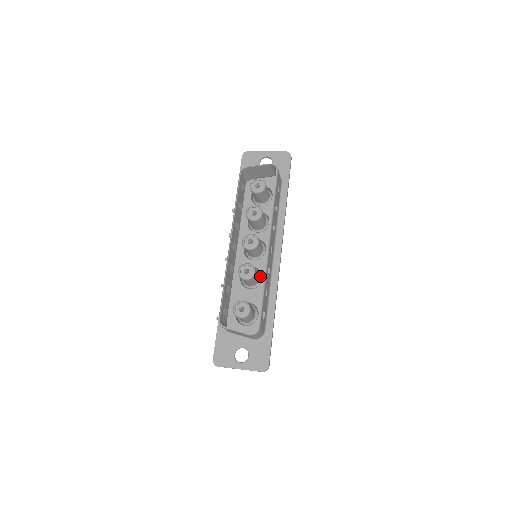
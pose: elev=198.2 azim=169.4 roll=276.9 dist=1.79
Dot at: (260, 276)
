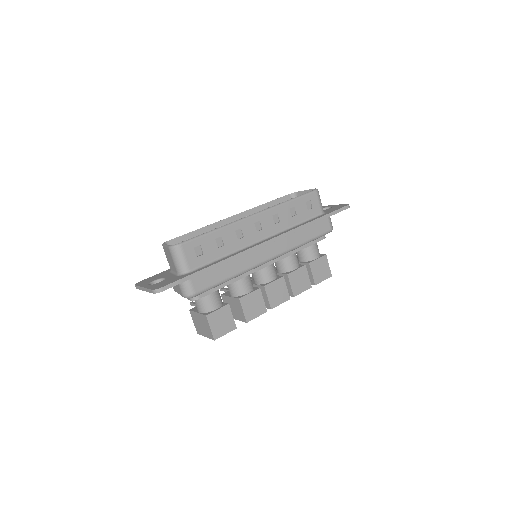
Dot at: occluded
